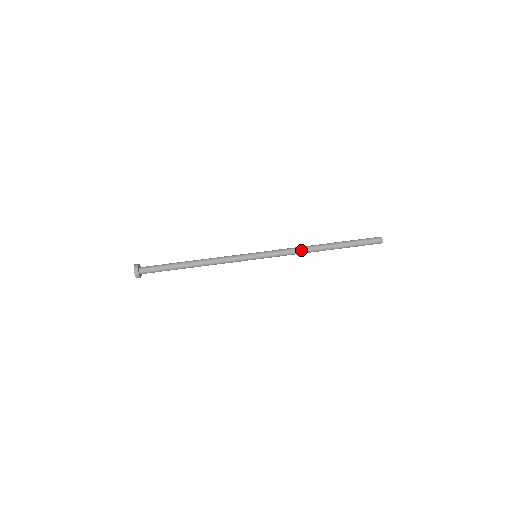
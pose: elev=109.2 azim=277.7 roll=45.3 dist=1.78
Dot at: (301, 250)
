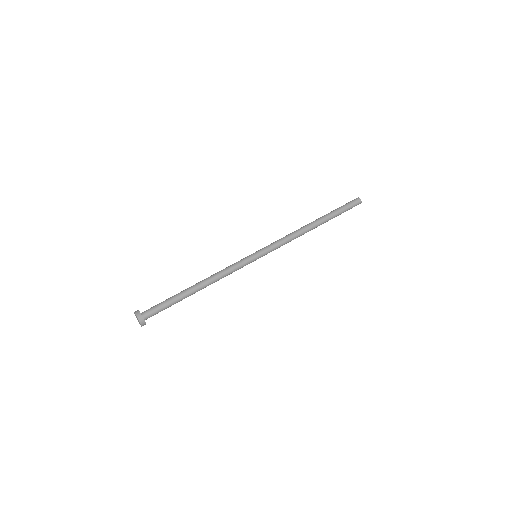
Dot at: (295, 233)
